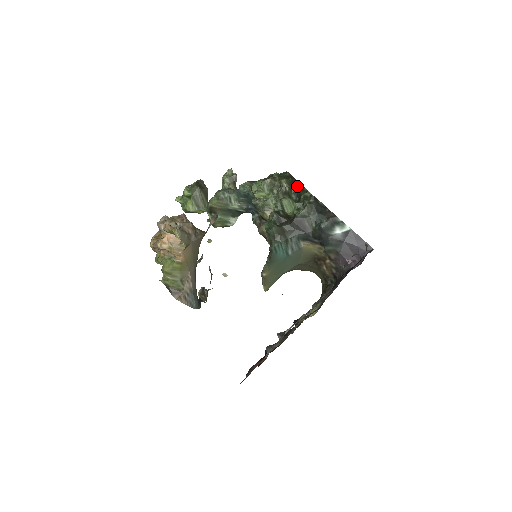
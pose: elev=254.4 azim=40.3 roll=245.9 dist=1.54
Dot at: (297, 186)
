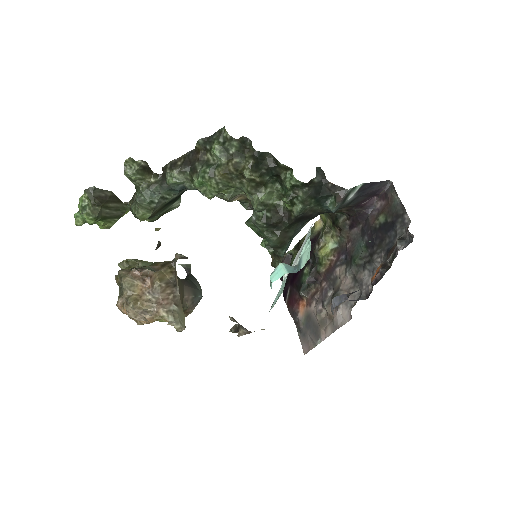
Dot at: (264, 161)
